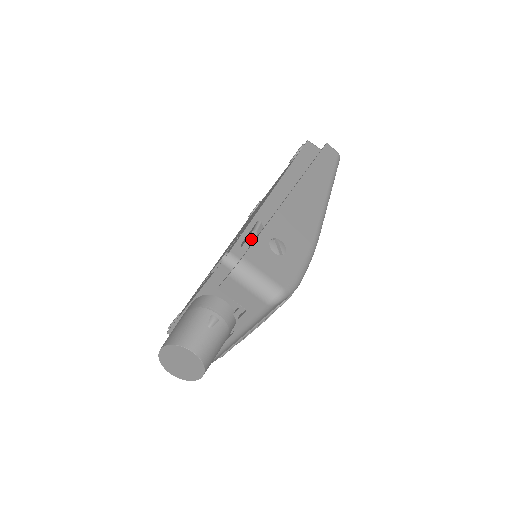
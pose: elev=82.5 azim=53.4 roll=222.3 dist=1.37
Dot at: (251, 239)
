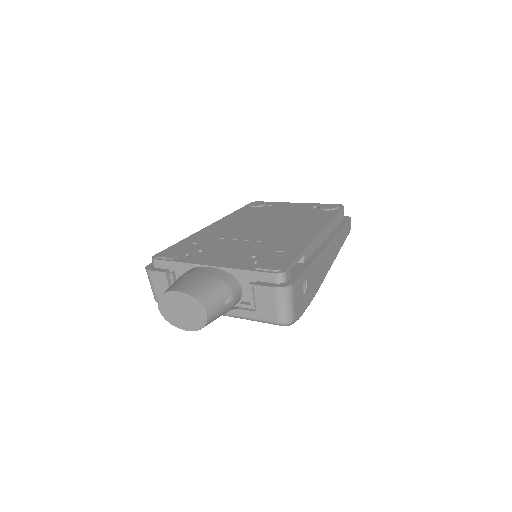
Dot at: occluded
